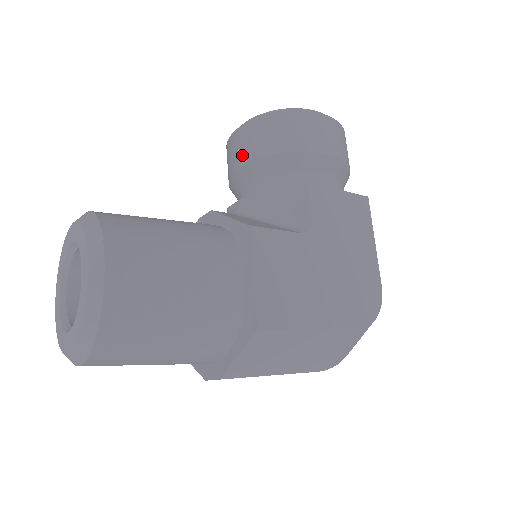
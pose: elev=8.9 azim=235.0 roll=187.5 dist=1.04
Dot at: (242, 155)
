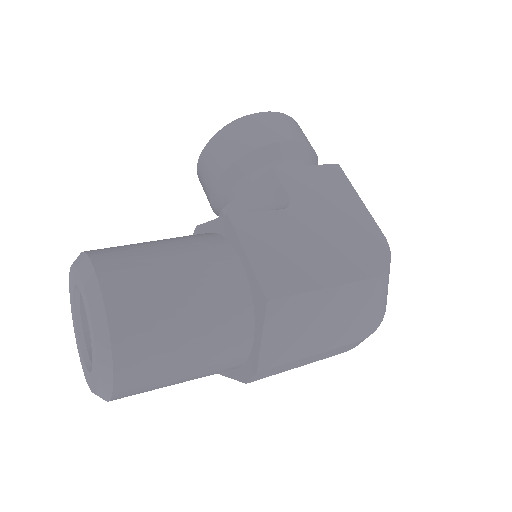
Dot at: (211, 175)
